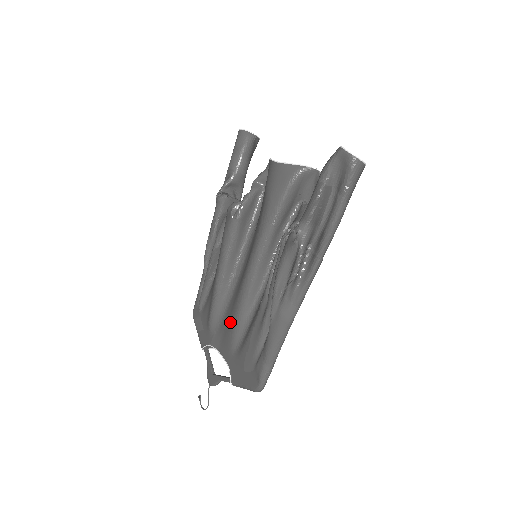
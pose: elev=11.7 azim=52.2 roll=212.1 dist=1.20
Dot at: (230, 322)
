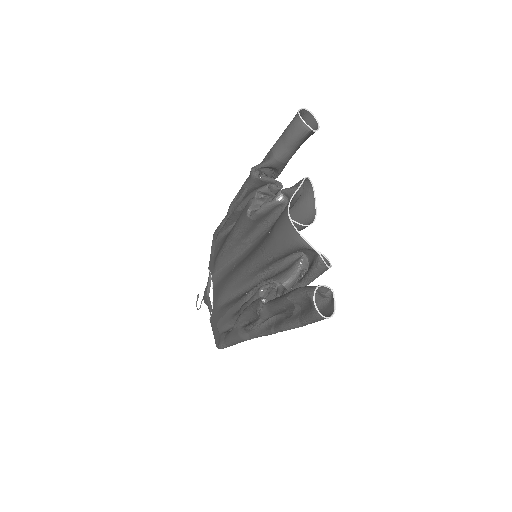
Dot at: (223, 283)
